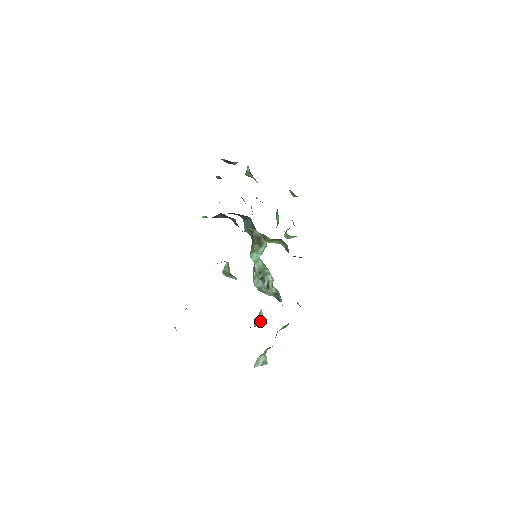
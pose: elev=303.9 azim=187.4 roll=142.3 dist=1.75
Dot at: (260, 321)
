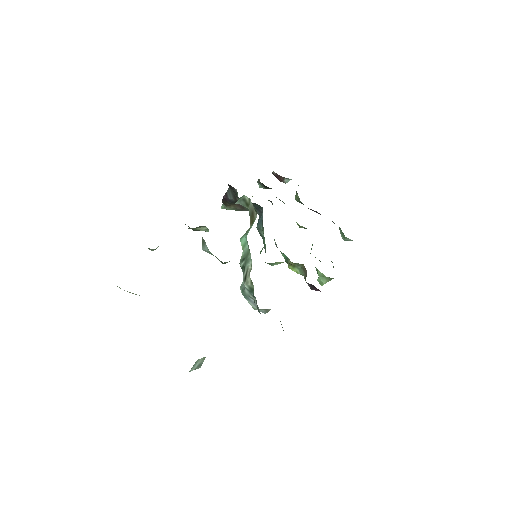
Dot at: occluded
